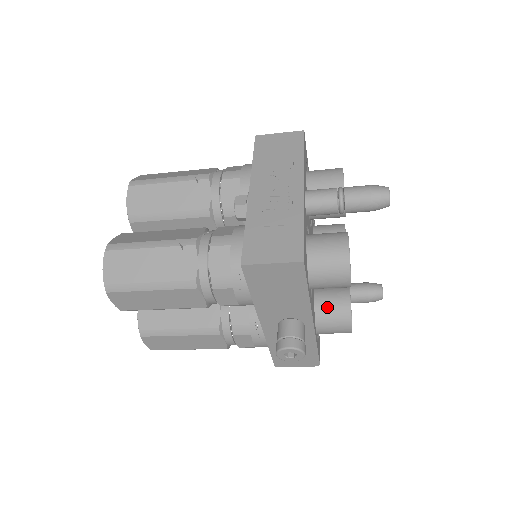
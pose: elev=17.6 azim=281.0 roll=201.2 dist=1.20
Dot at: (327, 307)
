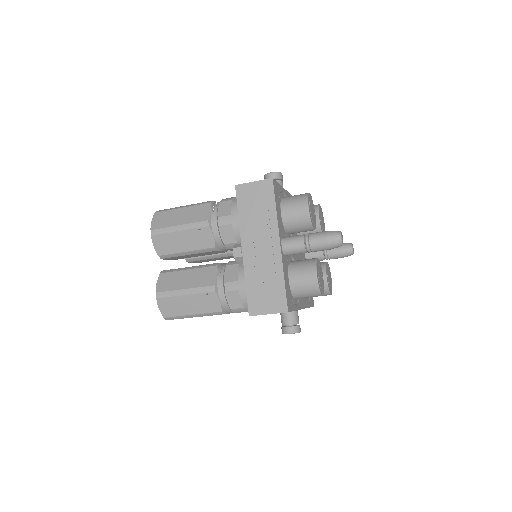
Dot at: occluded
